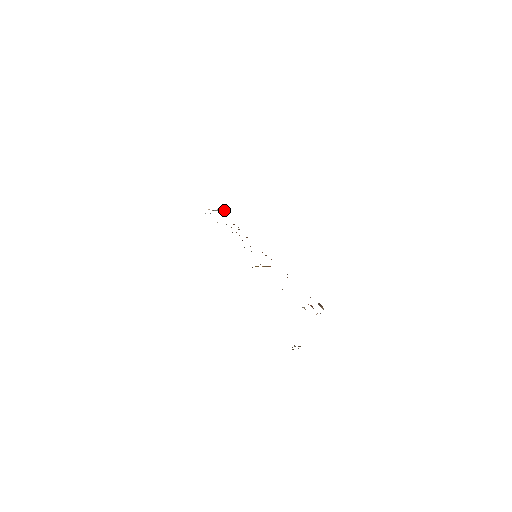
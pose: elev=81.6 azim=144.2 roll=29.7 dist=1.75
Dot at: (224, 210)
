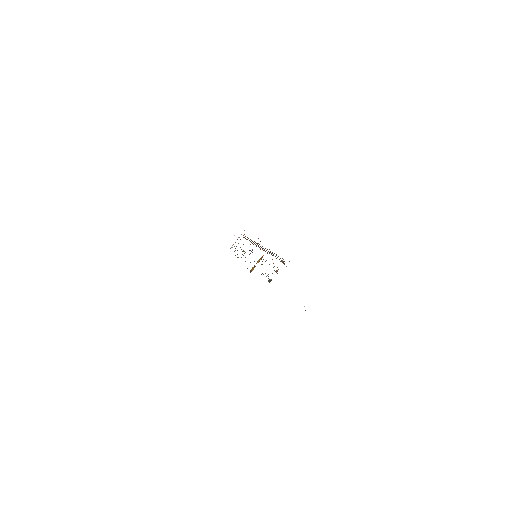
Dot at: occluded
